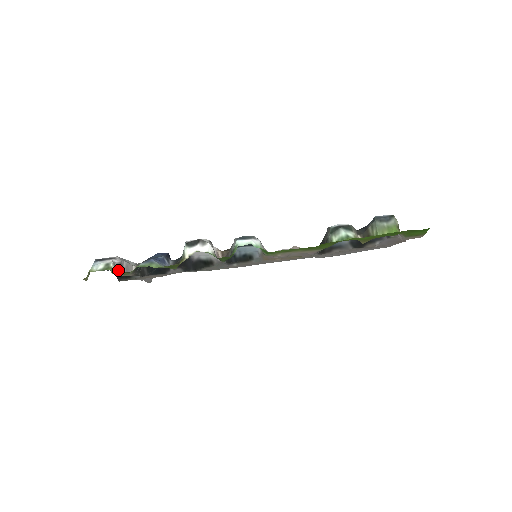
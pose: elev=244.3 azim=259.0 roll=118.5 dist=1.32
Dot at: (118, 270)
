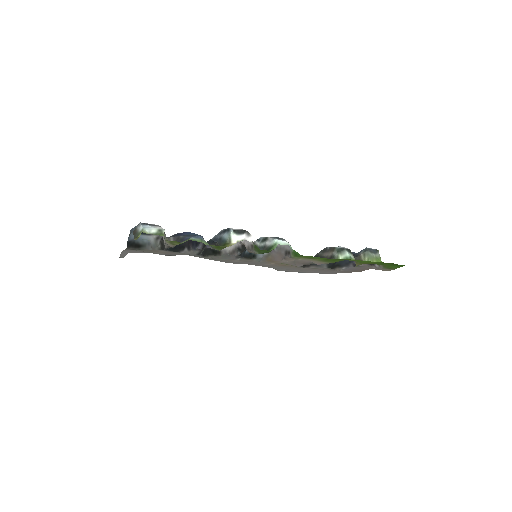
Dot at: occluded
